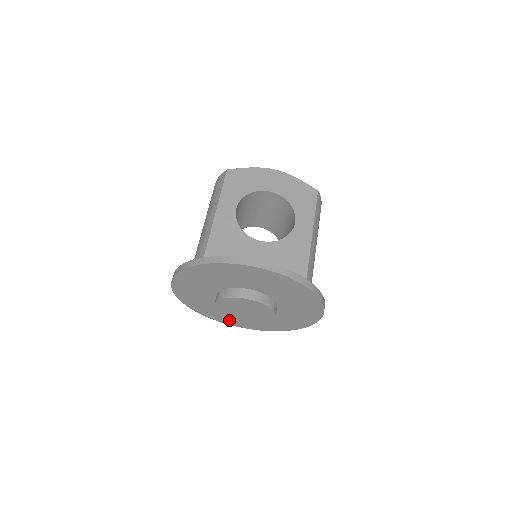
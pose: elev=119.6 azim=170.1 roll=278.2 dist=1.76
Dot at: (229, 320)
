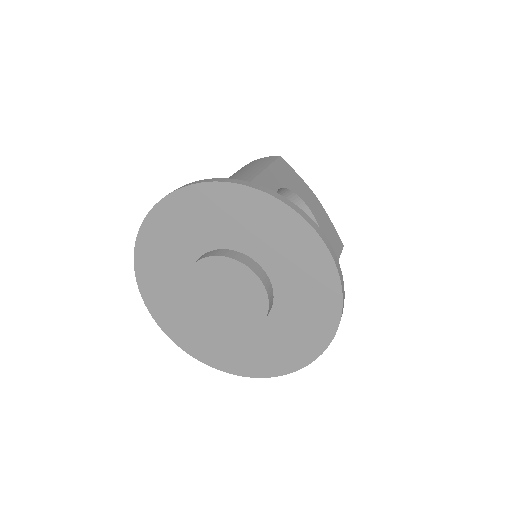
Dot at: (163, 309)
